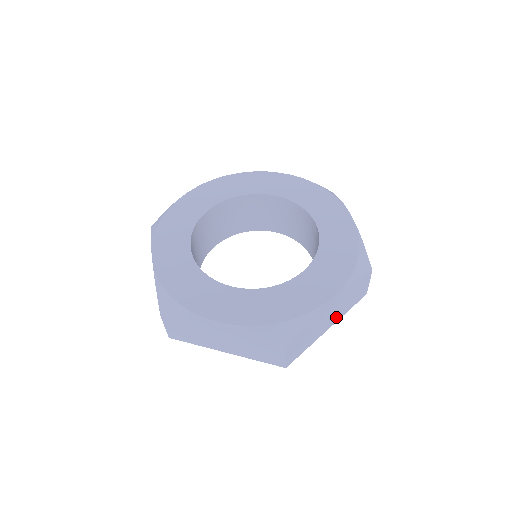
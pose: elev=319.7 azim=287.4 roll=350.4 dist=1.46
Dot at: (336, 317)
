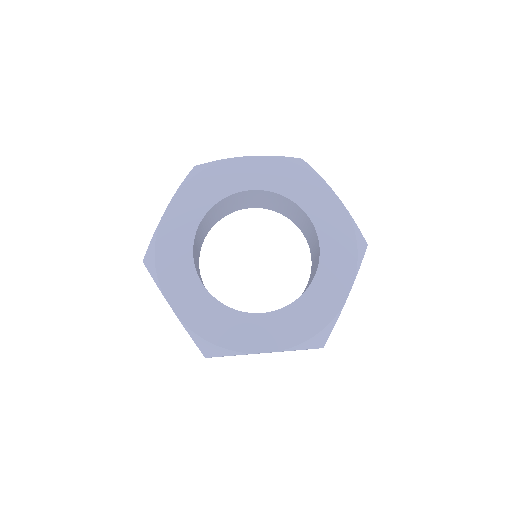
Dot at: occluded
